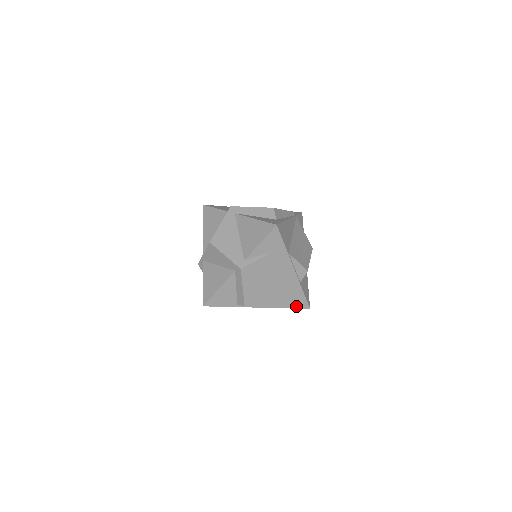
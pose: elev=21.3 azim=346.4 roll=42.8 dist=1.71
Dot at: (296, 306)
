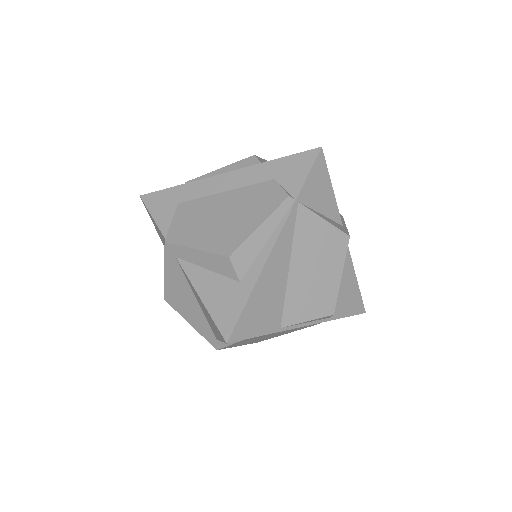
Dot at: occluded
